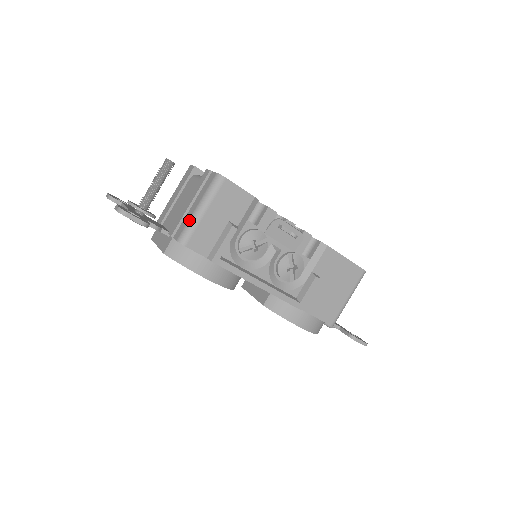
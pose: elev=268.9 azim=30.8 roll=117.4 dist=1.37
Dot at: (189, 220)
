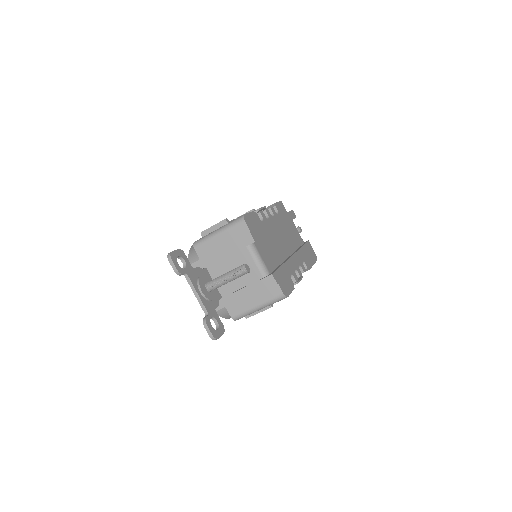
Dot at: (247, 311)
